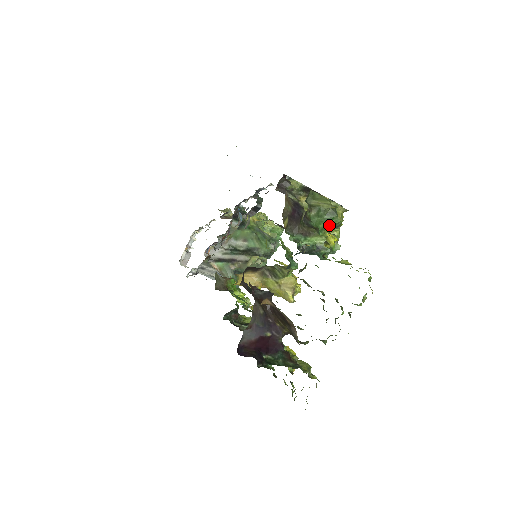
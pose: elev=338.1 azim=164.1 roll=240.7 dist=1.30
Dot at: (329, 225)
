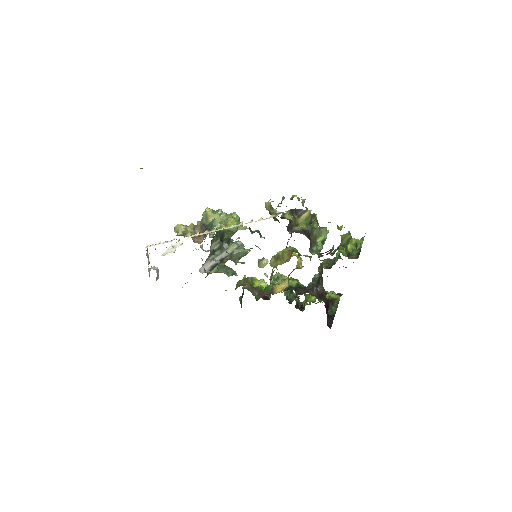
Dot at: occluded
